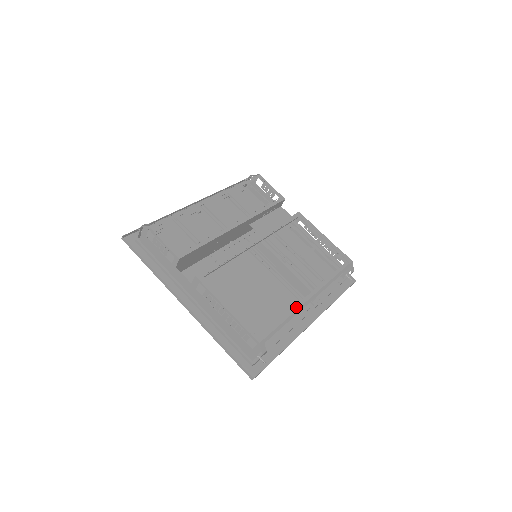
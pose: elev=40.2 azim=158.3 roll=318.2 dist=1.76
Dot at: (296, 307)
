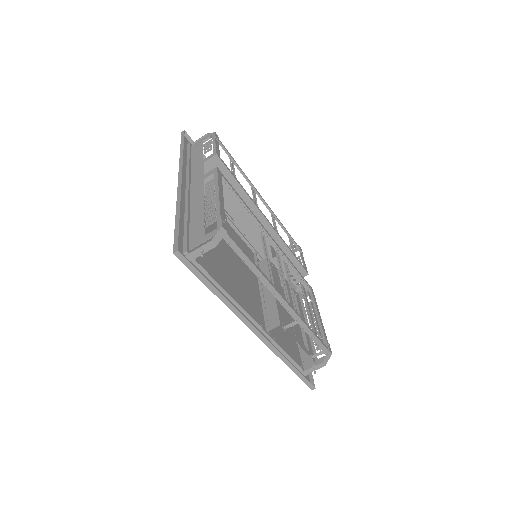
Dot at: occluded
